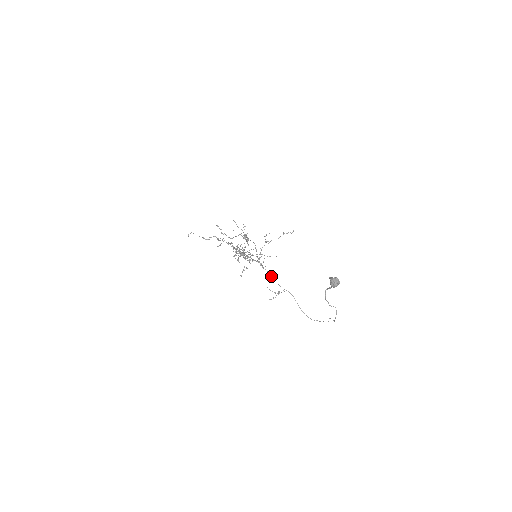
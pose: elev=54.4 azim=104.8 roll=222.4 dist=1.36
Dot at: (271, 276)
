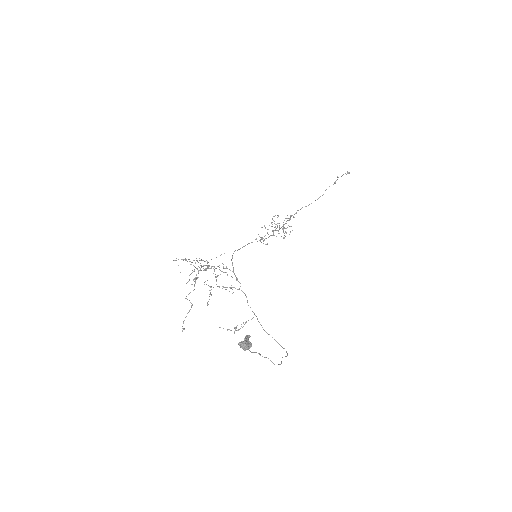
Dot at: (246, 297)
